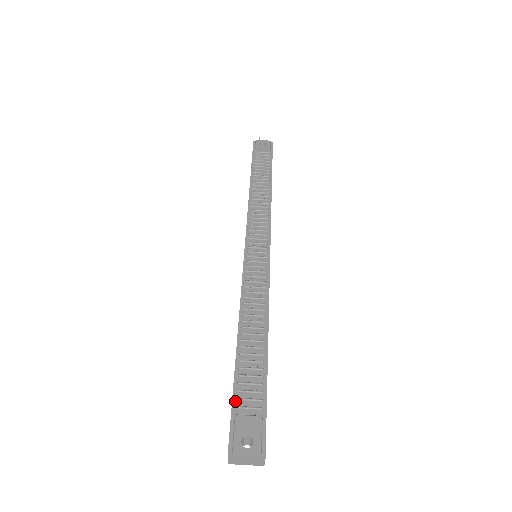
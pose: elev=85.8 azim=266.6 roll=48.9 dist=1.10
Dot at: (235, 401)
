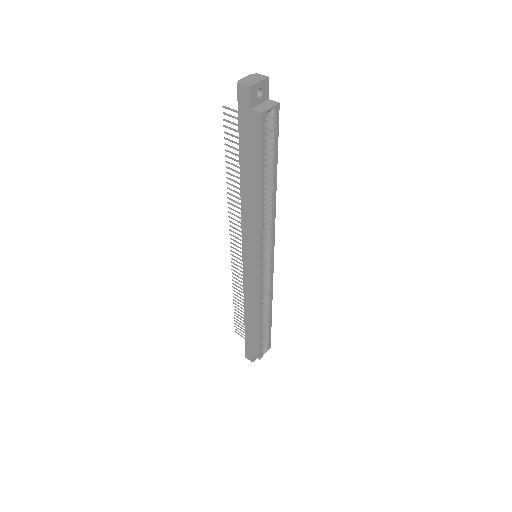
Dot at: (240, 126)
